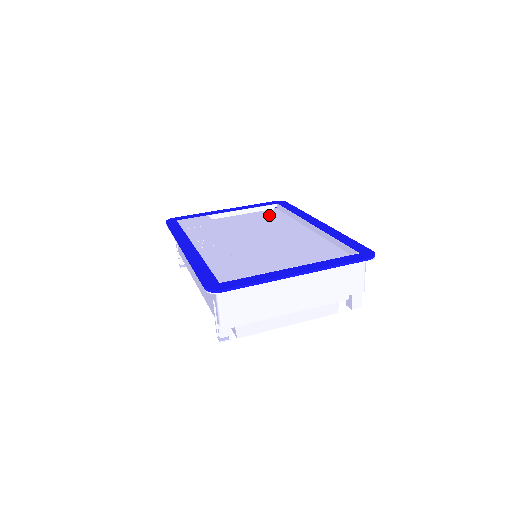
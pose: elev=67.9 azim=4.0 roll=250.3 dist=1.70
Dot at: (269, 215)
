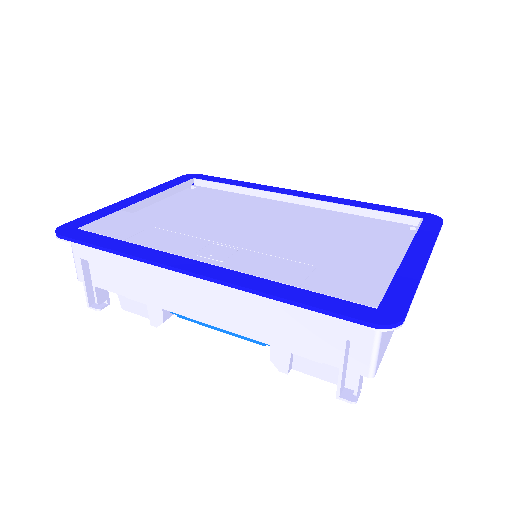
Dot at: (203, 195)
